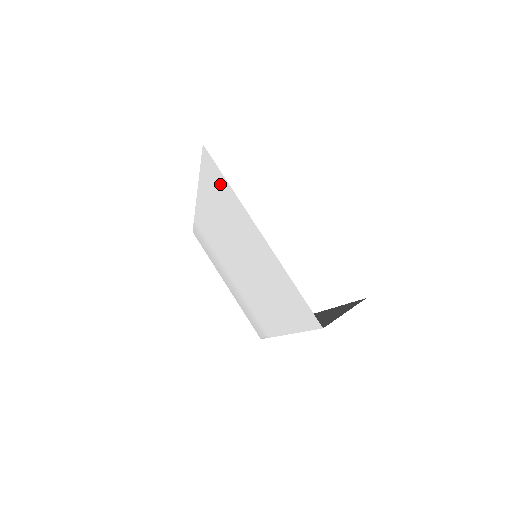
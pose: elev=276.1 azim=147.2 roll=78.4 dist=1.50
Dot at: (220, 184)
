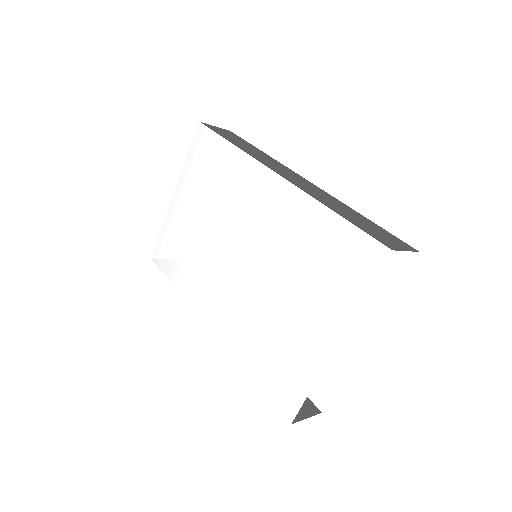
Dot at: (352, 269)
